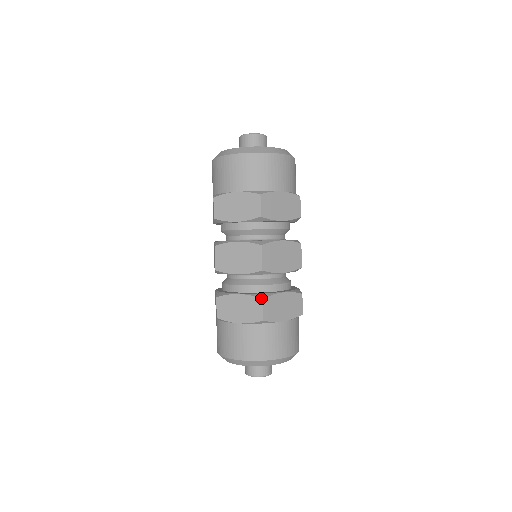
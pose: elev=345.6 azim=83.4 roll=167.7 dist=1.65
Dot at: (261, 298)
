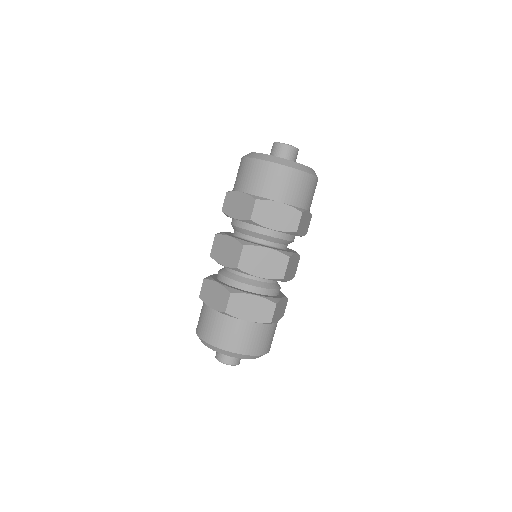
Dot at: (229, 292)
